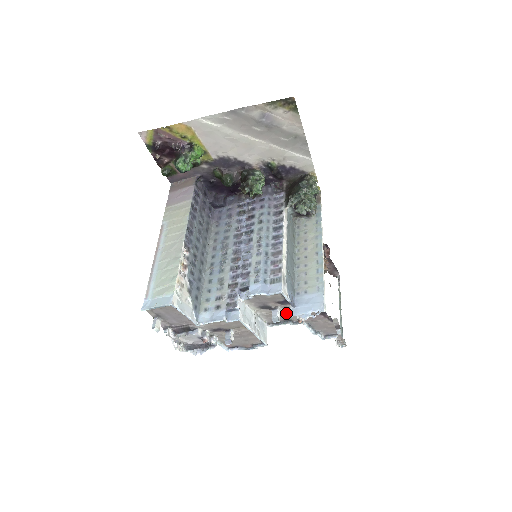
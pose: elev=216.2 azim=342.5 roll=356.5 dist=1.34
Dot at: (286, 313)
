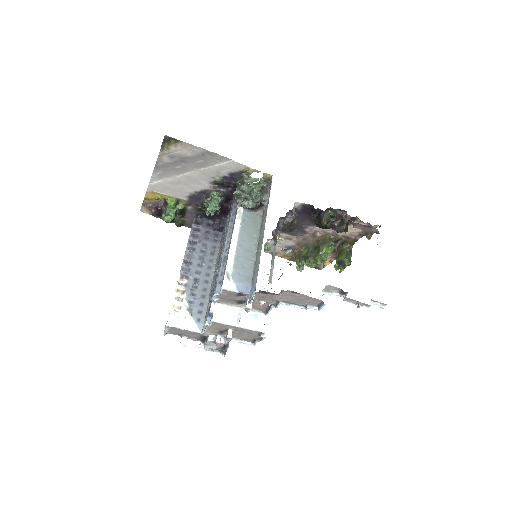
Dot at: occluded
